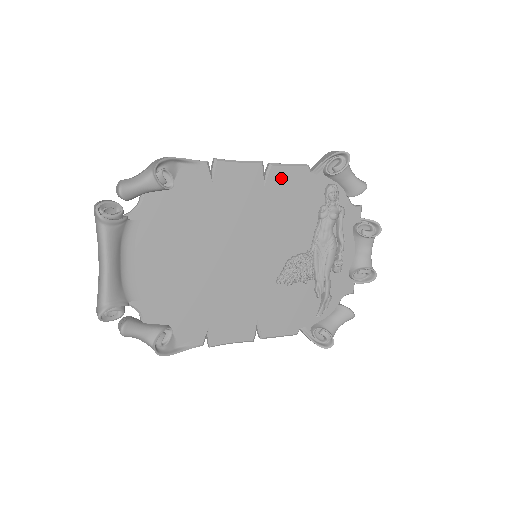
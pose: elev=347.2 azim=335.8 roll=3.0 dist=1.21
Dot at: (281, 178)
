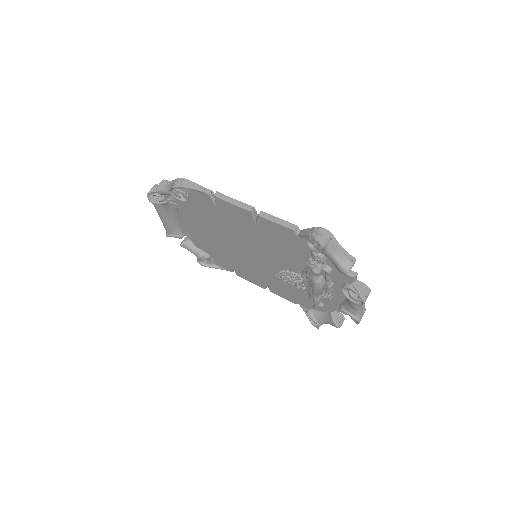
Dot at: (269, 226)
